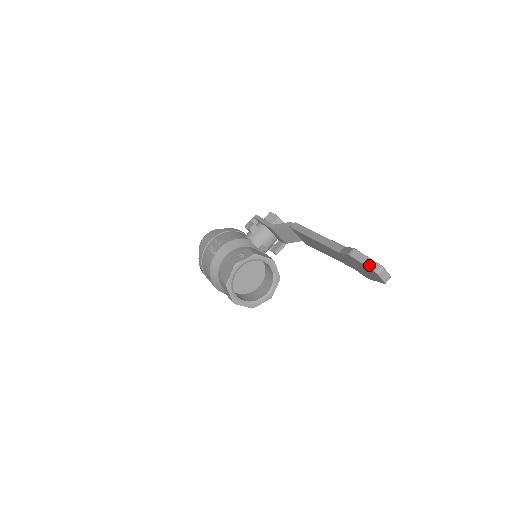
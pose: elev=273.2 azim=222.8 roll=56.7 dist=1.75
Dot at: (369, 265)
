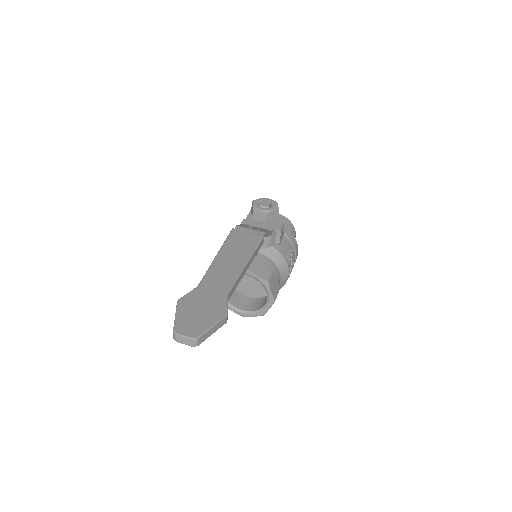
Dot at: occluded
